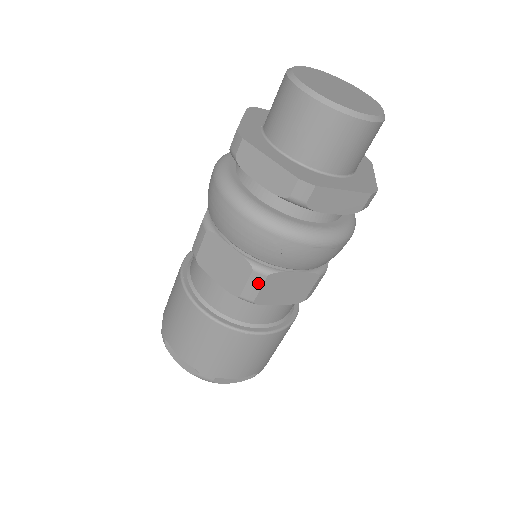
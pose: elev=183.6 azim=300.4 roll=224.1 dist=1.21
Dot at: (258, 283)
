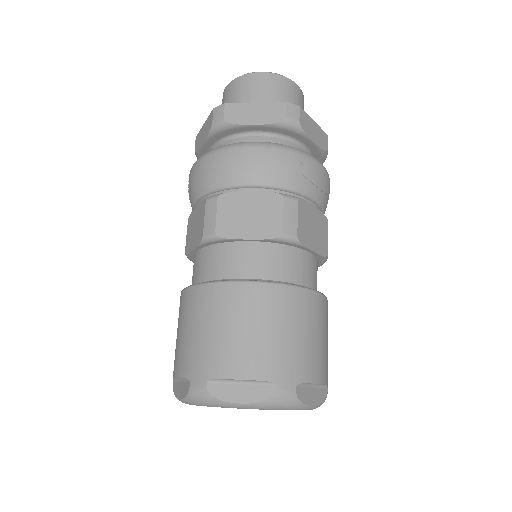
Dot at: (293, 211)
